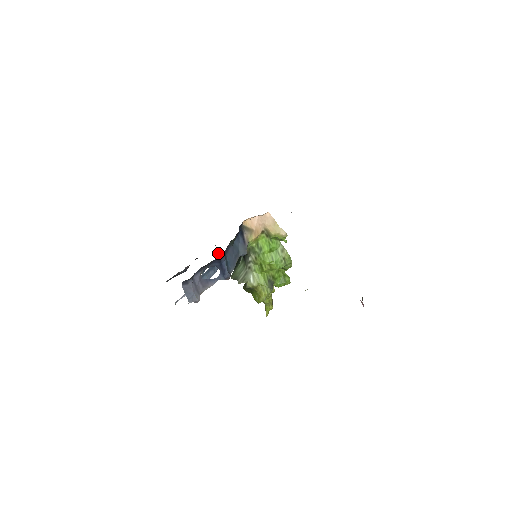
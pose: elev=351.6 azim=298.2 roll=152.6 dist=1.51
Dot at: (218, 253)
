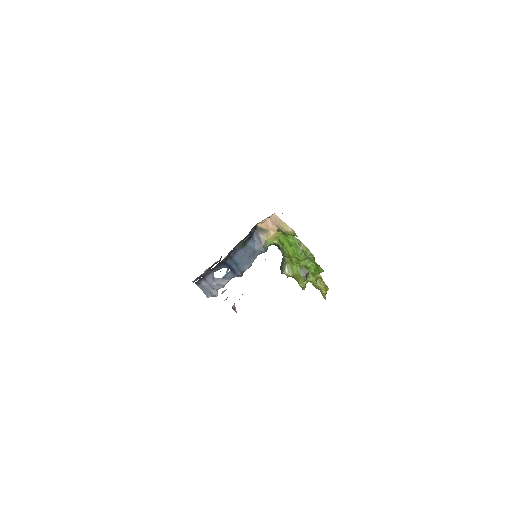
Dot at: occluded
